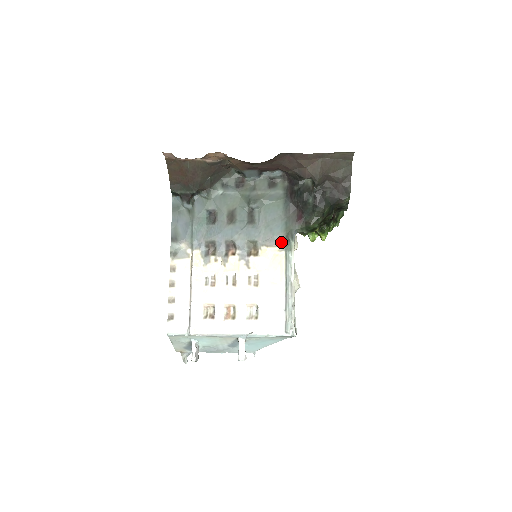
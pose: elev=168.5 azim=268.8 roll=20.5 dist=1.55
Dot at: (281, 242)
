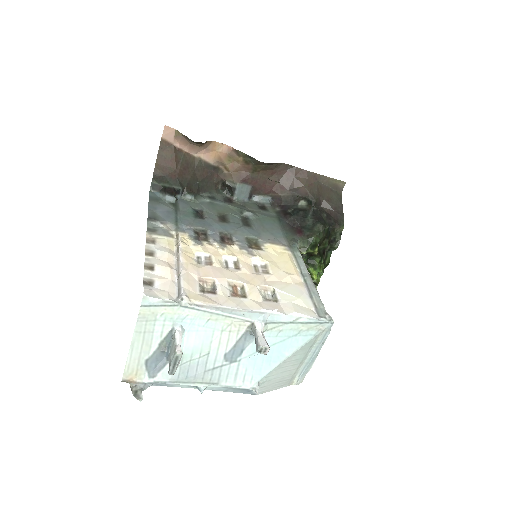
Dot at: (286, 243)
